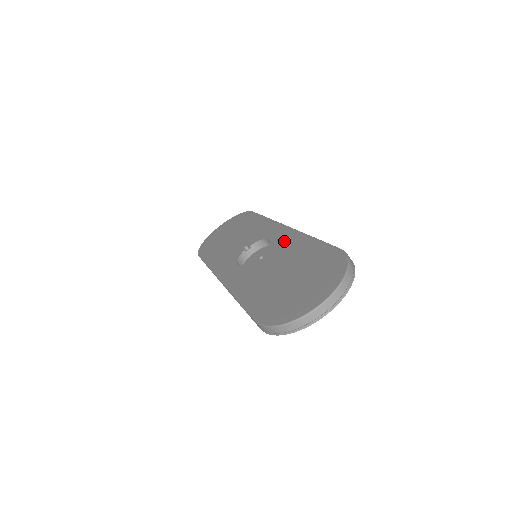
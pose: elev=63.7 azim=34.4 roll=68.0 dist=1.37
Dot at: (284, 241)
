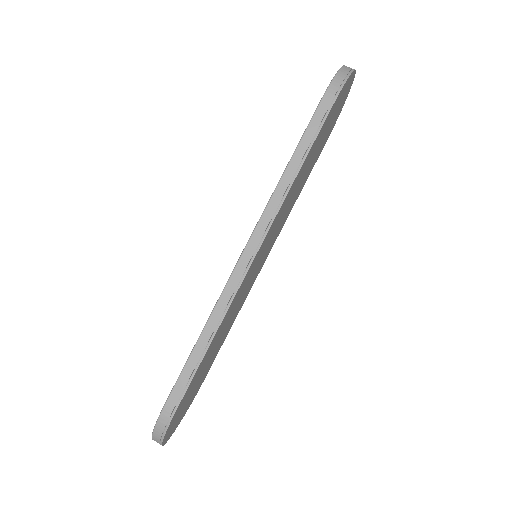
Dot at: occluded
